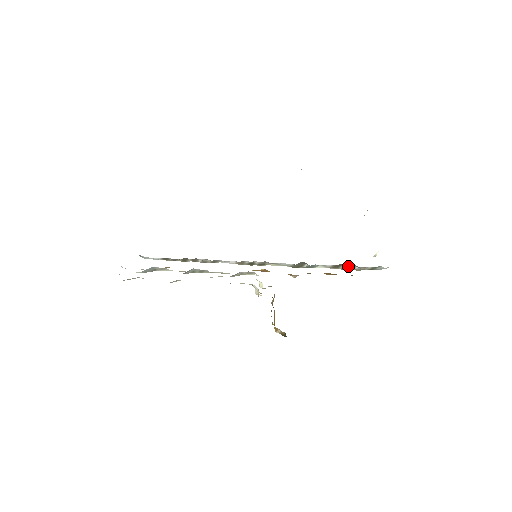
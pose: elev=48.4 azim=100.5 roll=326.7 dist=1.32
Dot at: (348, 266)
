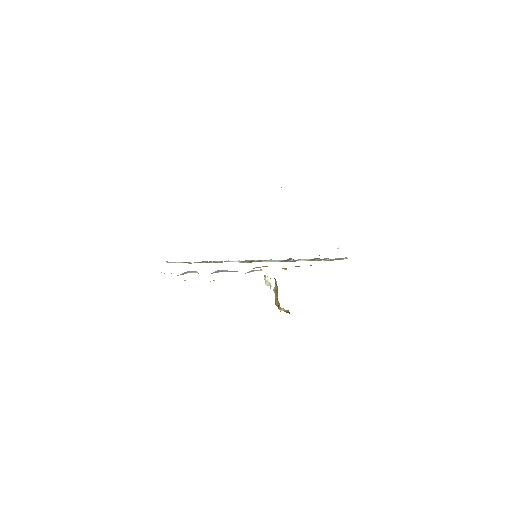
Dot at: occluded
